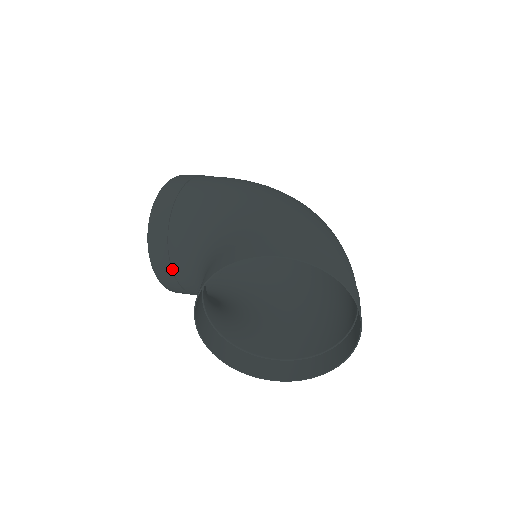
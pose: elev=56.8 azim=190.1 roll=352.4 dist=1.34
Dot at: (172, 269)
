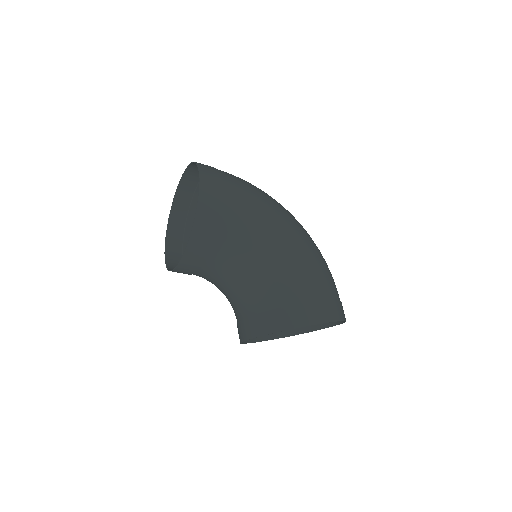
Dot at: (195, 271)
